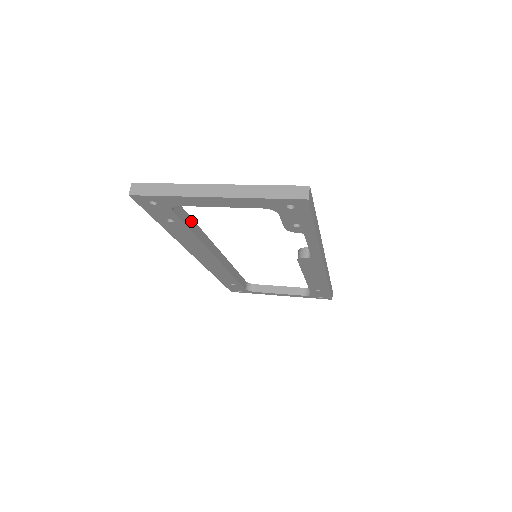
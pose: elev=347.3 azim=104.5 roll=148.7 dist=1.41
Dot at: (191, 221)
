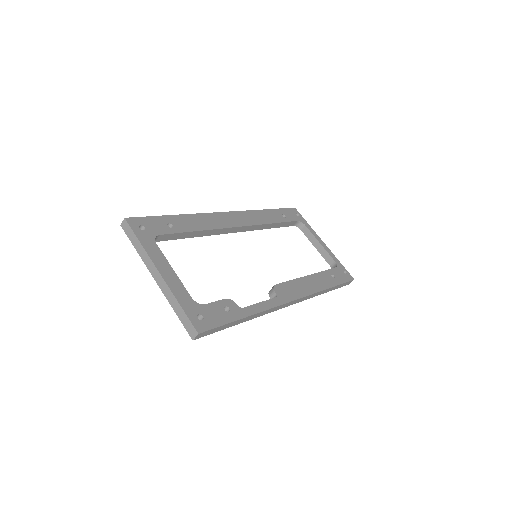
Dot at: (187, 233)
